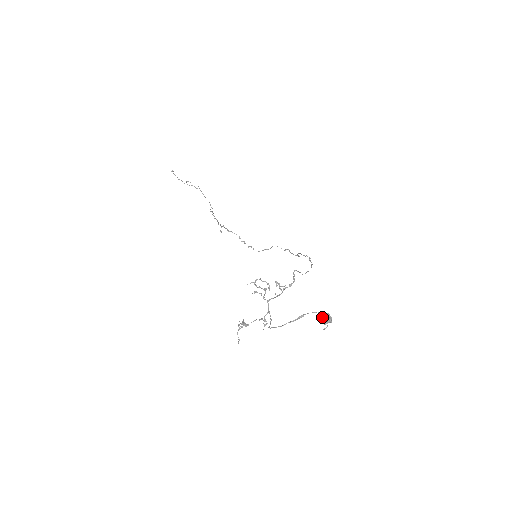
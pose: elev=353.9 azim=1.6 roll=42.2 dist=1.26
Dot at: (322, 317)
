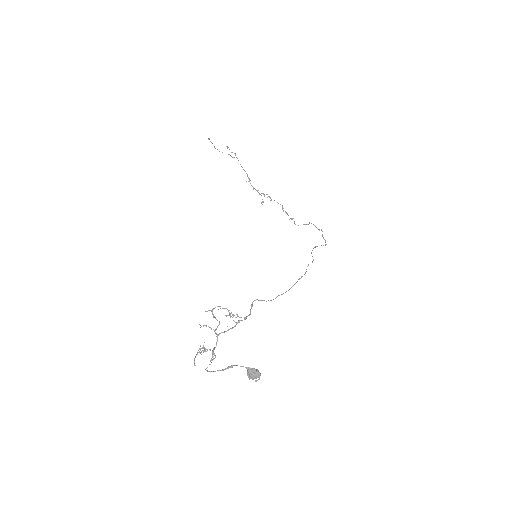
Dot at: (248, 372)
